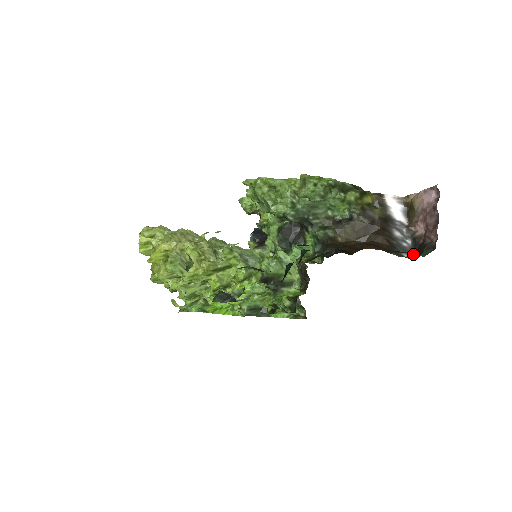
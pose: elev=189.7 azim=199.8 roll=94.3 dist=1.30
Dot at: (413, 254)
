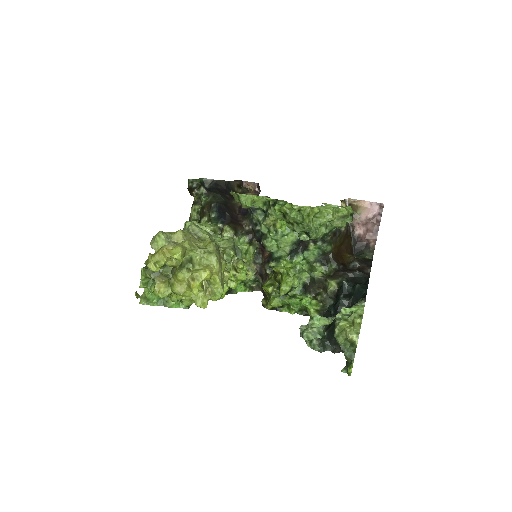
Dot at: (354, 249)
